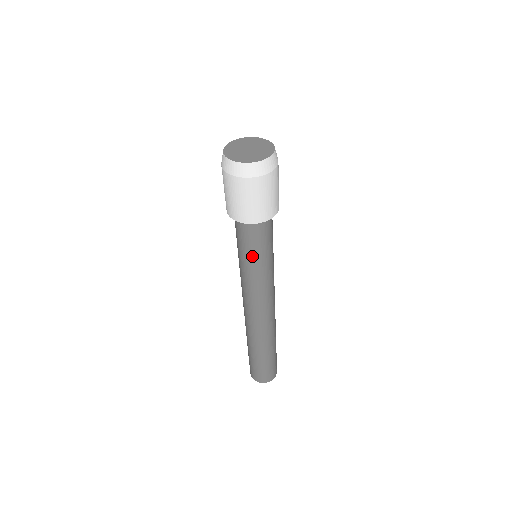
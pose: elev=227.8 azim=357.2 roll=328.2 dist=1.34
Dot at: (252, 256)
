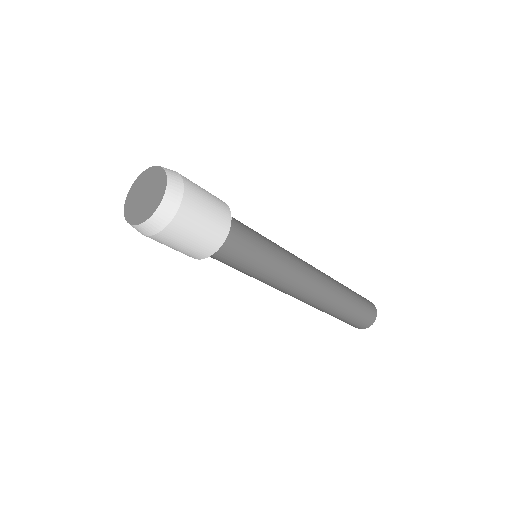
Dot at: (234, 268)
